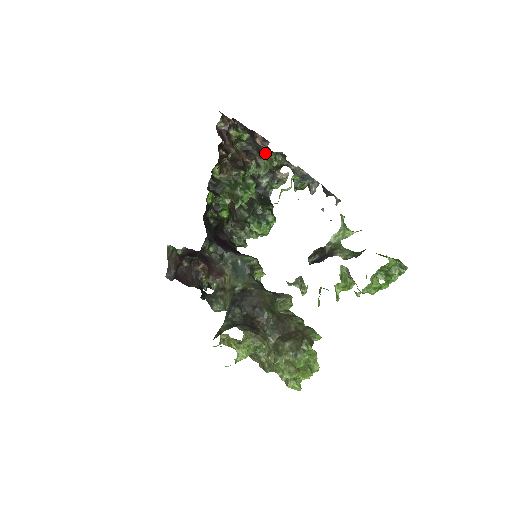
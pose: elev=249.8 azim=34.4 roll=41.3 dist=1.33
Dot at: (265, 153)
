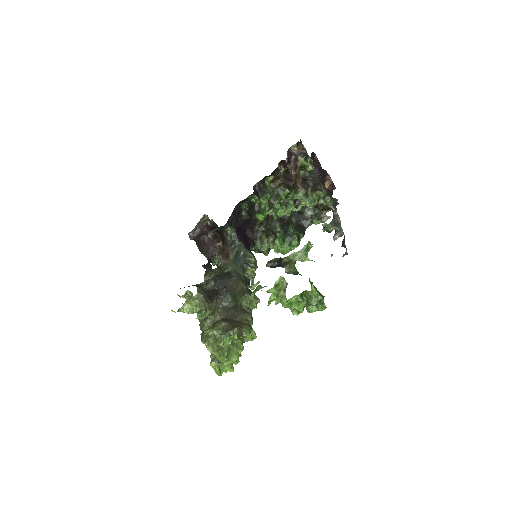
Dot at: (318, 189)
